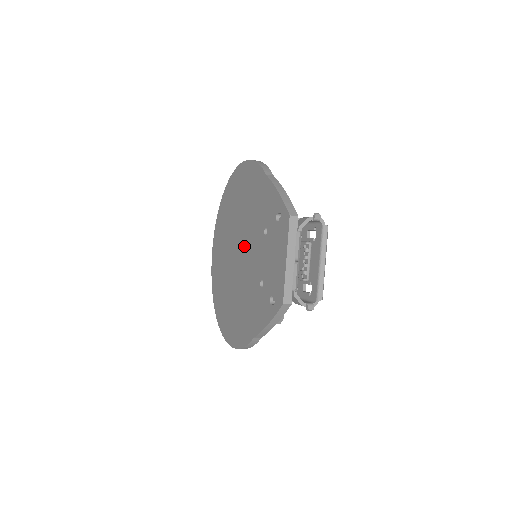
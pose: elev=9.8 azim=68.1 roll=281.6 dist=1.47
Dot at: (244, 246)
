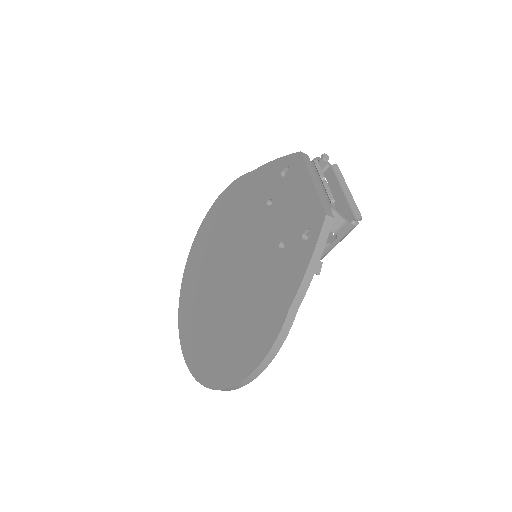
Dot at: (238, 255)
